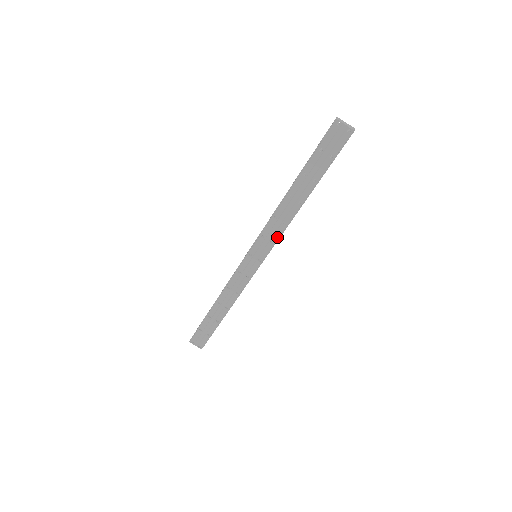
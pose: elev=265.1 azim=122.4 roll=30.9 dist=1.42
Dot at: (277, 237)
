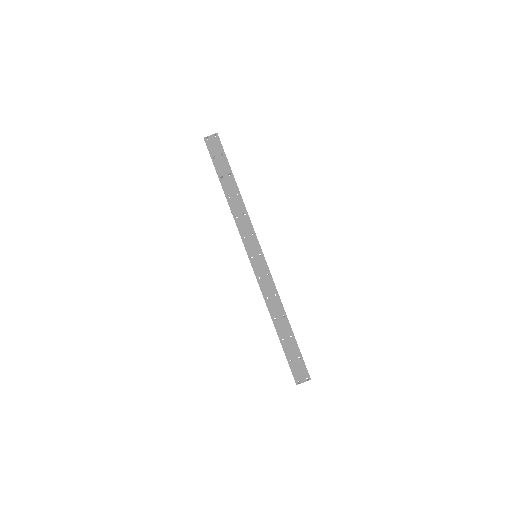
Dot at: (251, 227)
